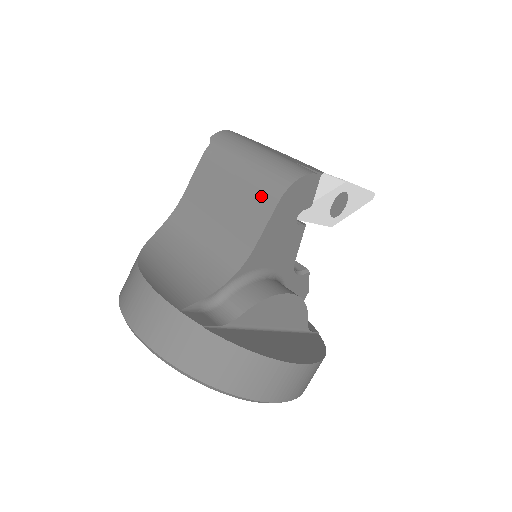
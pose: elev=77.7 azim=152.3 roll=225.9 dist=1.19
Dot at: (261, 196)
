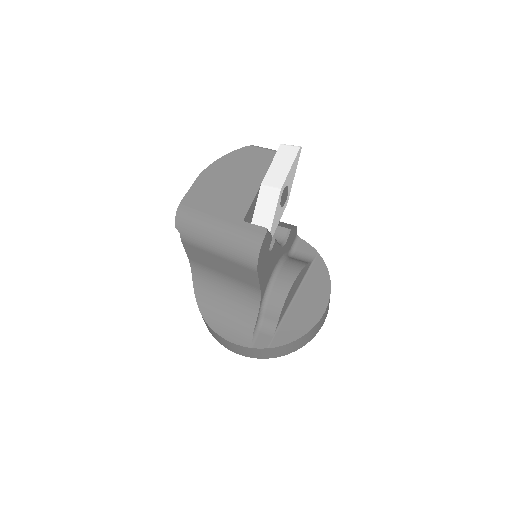
Dot at: (243, 268)
